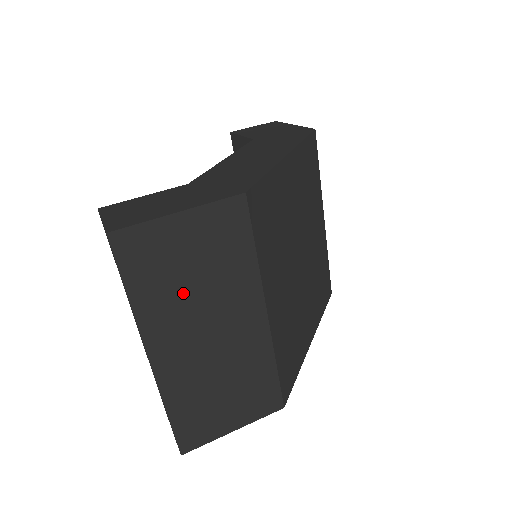
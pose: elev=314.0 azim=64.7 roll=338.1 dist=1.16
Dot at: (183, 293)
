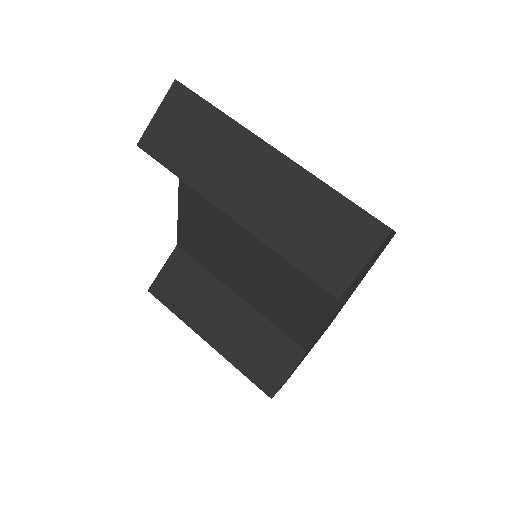
Dot at: occluded
